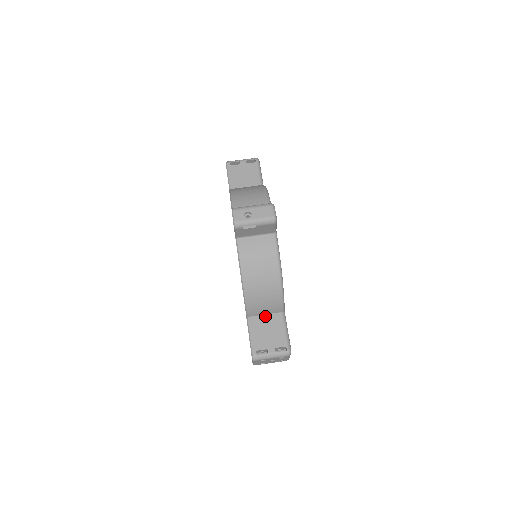
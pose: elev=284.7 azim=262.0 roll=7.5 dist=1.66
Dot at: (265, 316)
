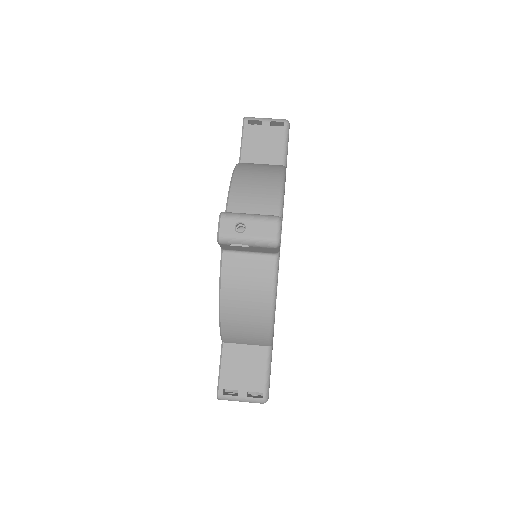
Dot at: (245, 346)
